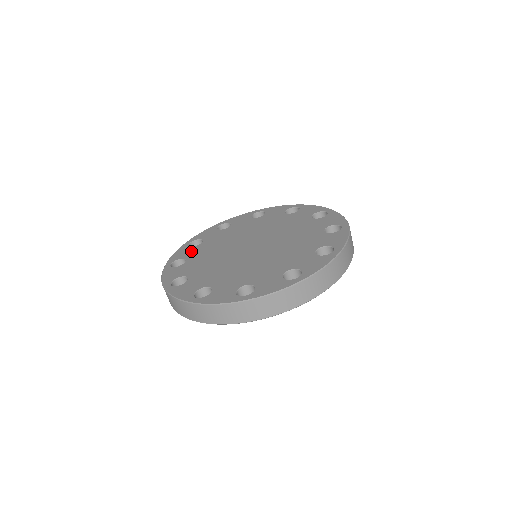
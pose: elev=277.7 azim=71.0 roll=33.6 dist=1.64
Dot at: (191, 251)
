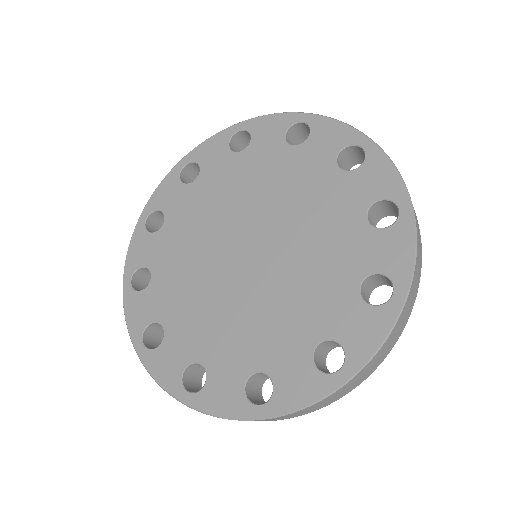
Dot at: (151, 301)
